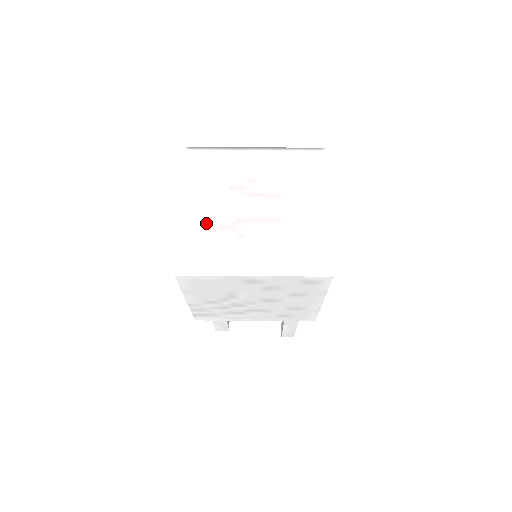
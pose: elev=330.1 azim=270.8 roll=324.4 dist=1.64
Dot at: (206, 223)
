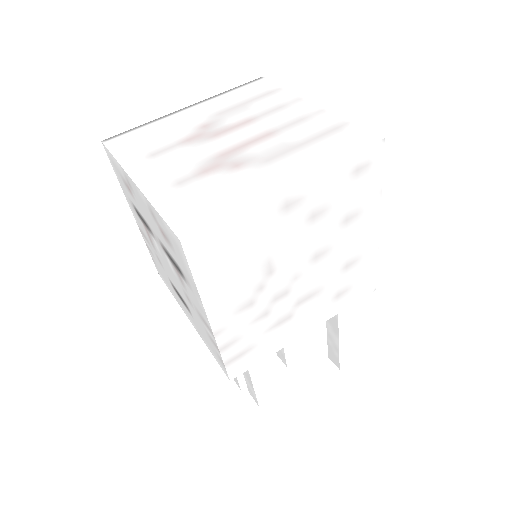
Dot at: (181, 177)
